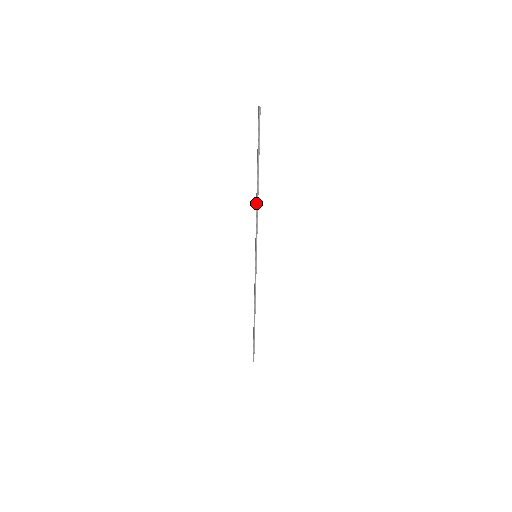
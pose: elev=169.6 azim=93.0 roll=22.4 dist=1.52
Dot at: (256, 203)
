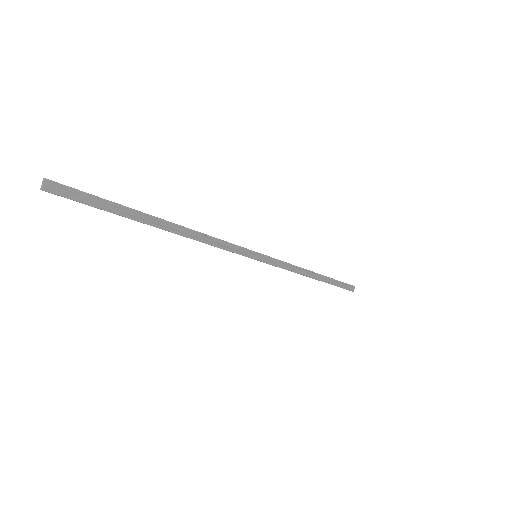
Dot at: (190, 236)
